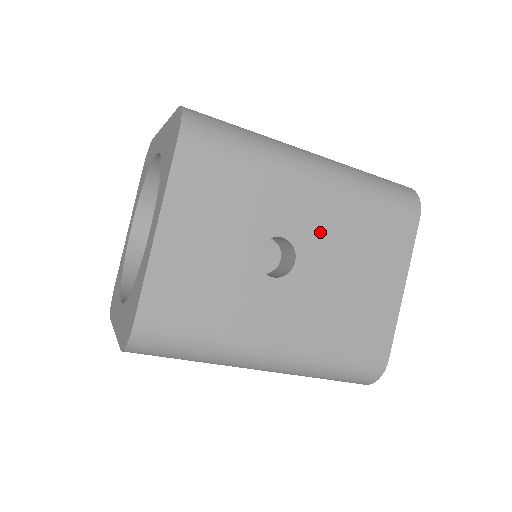
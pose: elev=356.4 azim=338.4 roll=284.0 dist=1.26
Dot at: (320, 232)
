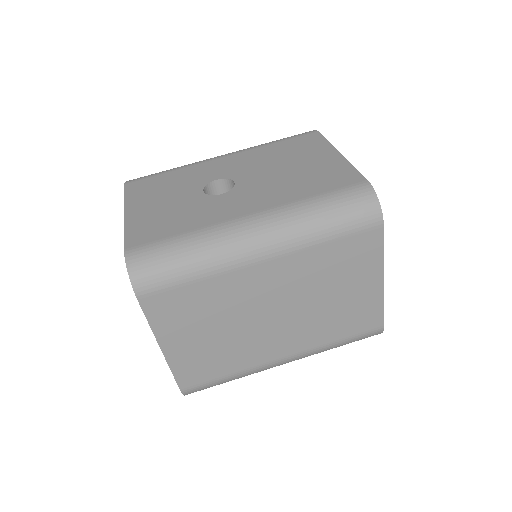
Dot at: (244, 167)
